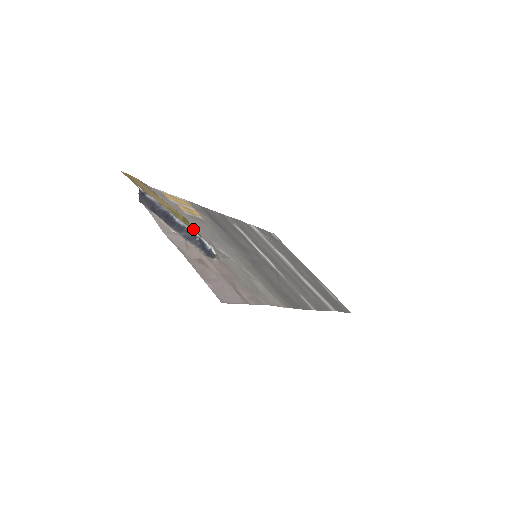
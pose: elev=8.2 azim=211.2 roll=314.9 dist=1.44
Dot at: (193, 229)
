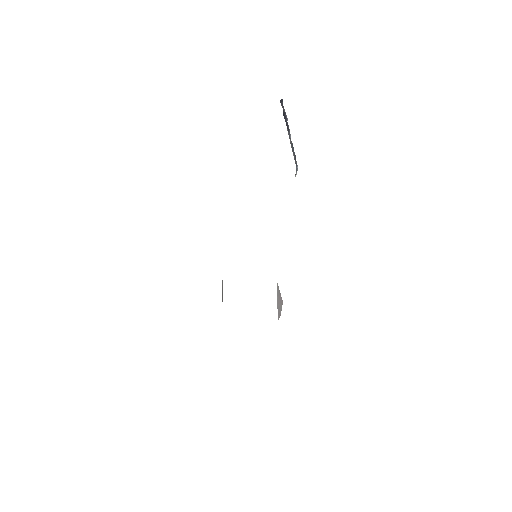
Dot at: occluded
